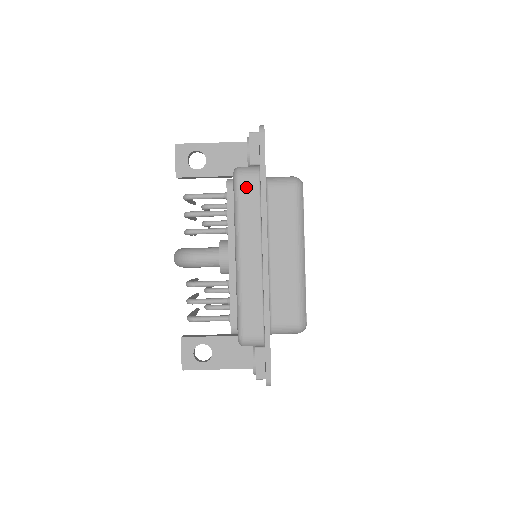
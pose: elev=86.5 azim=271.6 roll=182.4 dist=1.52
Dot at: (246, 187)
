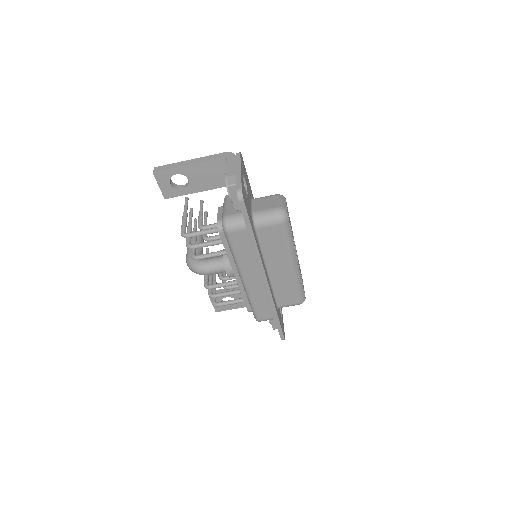
Dot at: (237, 238)
